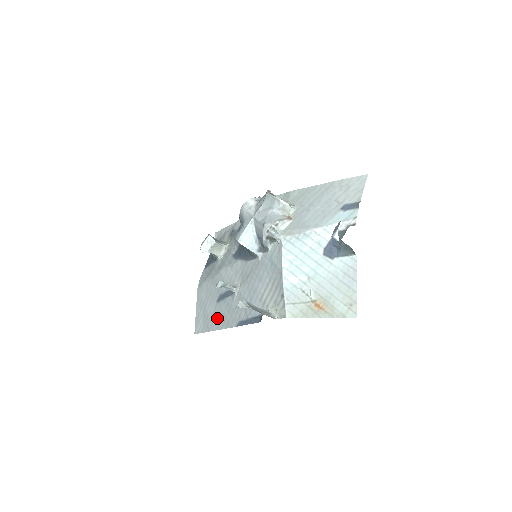
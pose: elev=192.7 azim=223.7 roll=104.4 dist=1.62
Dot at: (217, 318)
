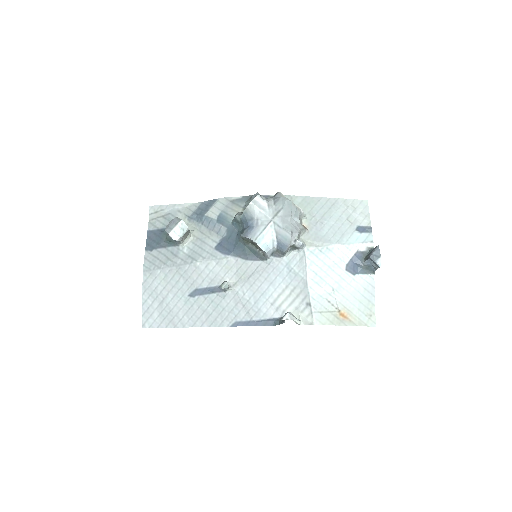
Dot at: (191, 314)
